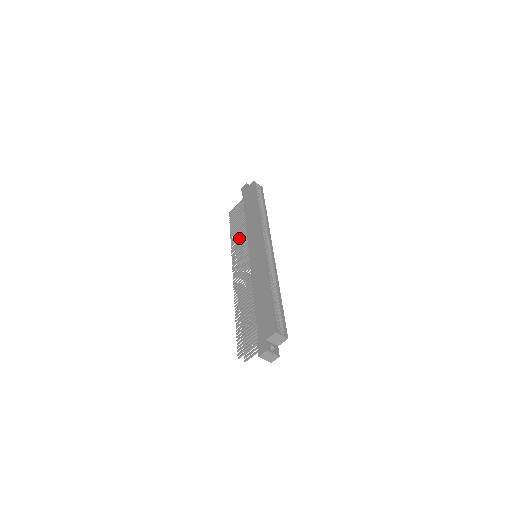
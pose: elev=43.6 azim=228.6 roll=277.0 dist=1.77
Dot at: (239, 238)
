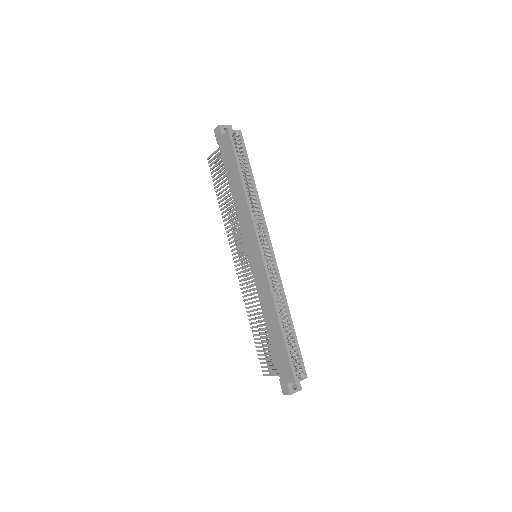
Dot at: (230, 217)
